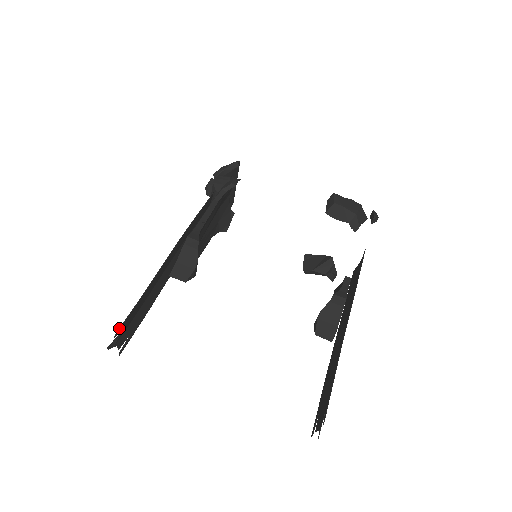
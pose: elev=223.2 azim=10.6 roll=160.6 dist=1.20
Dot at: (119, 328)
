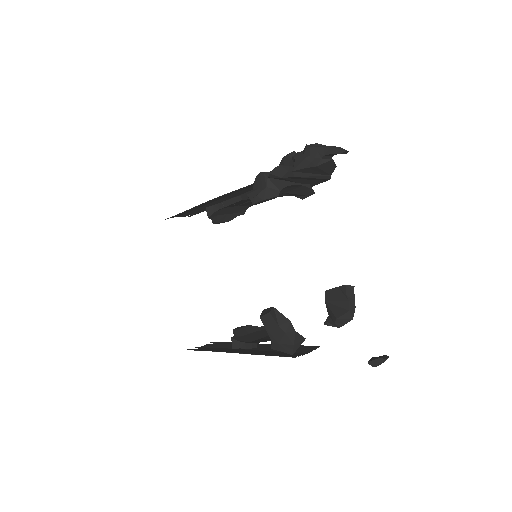
Dot at: occluded
